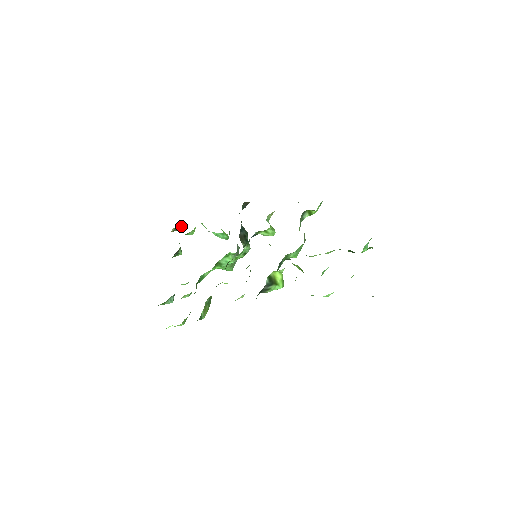
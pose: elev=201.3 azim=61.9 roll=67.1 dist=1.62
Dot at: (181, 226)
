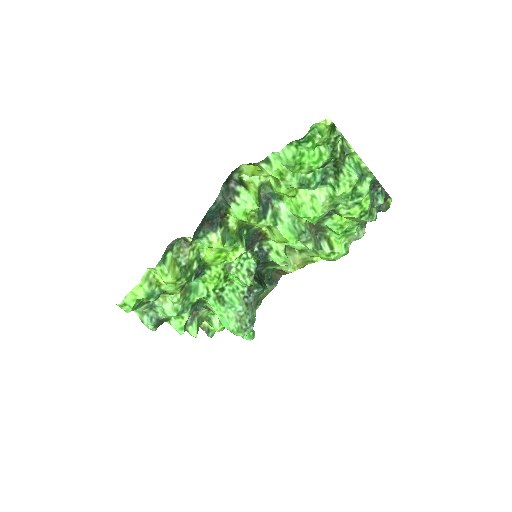
Dot at: (213, 333)
